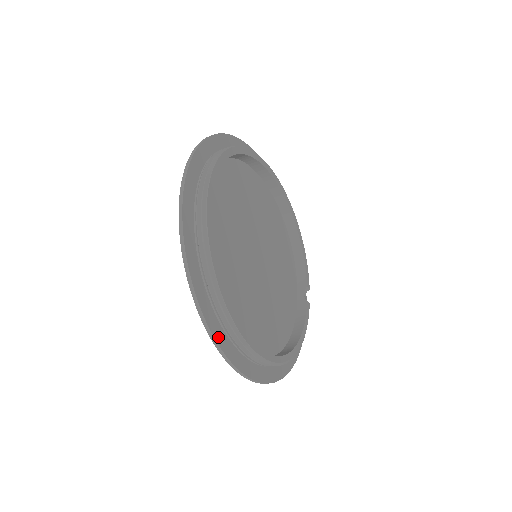
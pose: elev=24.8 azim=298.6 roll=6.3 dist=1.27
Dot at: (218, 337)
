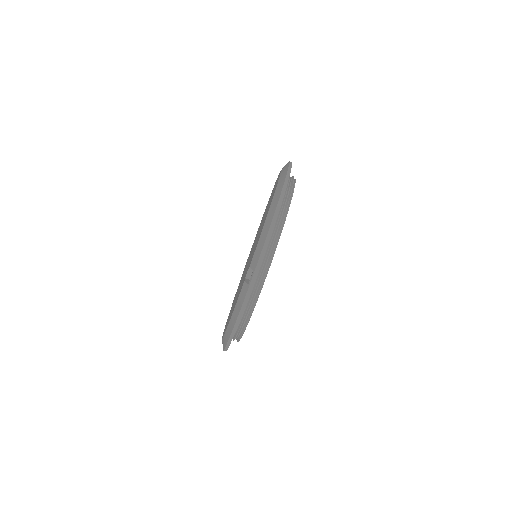
Dot at: occluded
